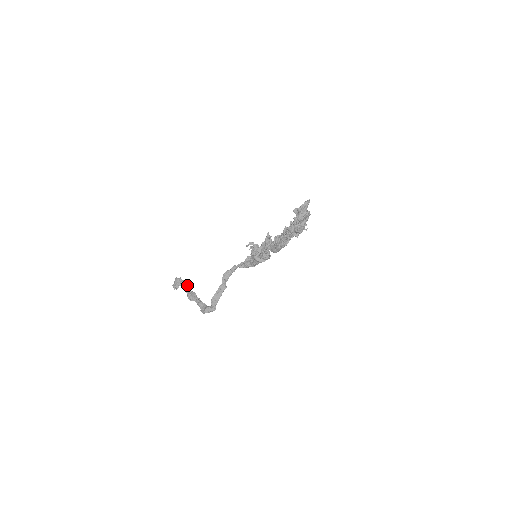
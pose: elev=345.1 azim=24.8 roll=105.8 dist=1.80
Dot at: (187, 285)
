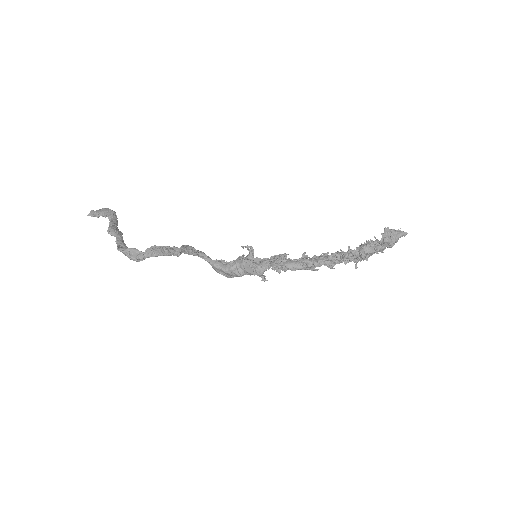
Dot at: occluded
